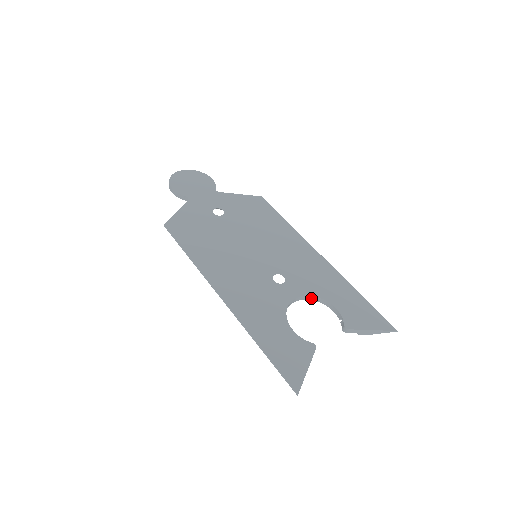
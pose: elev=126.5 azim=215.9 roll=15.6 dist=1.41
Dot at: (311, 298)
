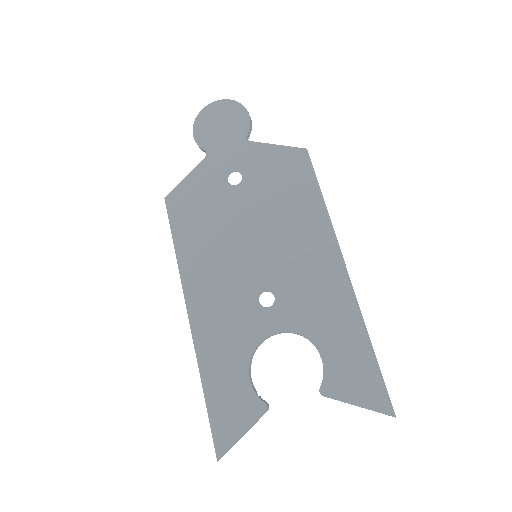
Dot at: (299, 334)
